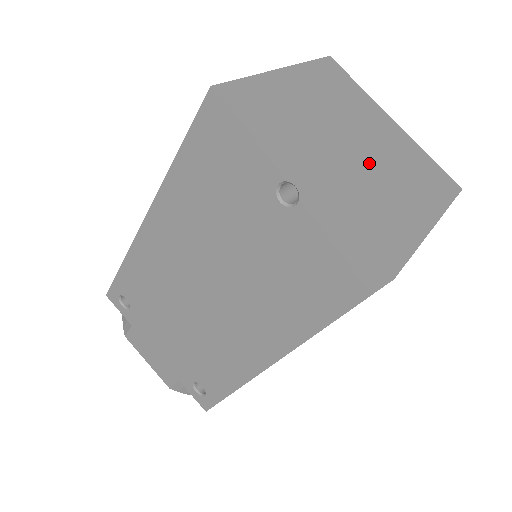
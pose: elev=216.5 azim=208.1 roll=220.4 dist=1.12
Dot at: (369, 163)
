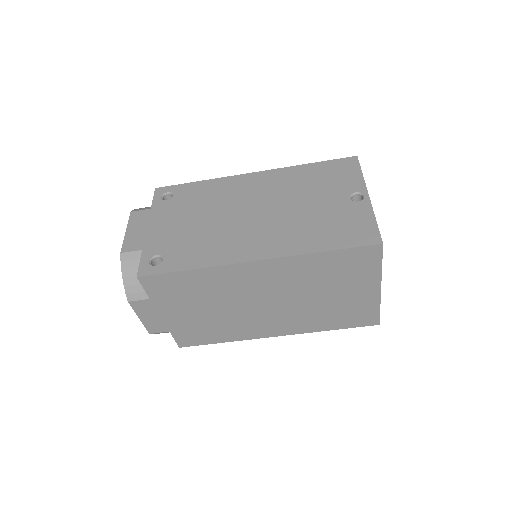
Dot at: occluded
